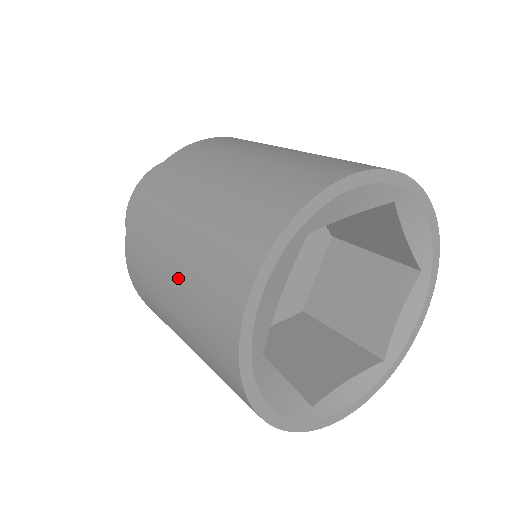
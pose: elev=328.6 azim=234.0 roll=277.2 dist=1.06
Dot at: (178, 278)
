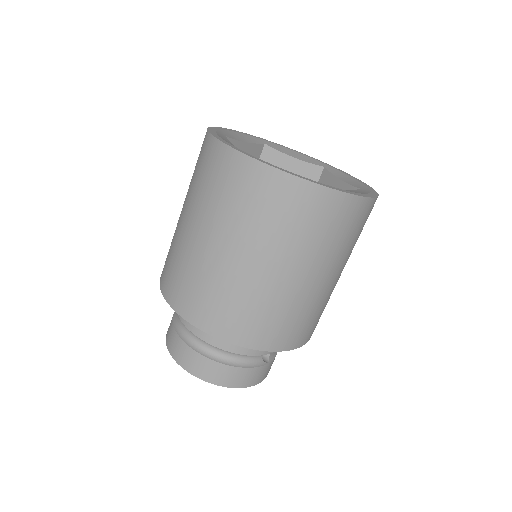
Dot at: (196, 217)
